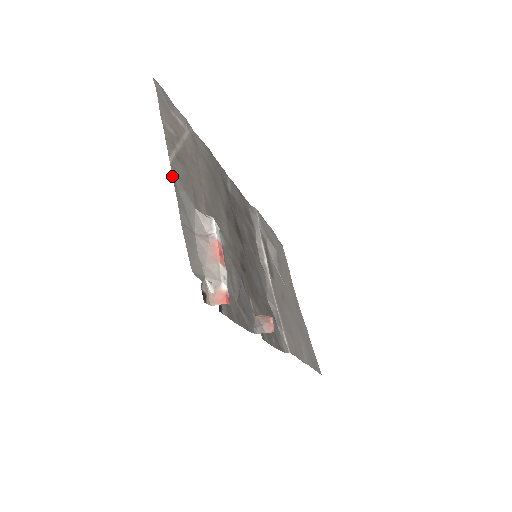
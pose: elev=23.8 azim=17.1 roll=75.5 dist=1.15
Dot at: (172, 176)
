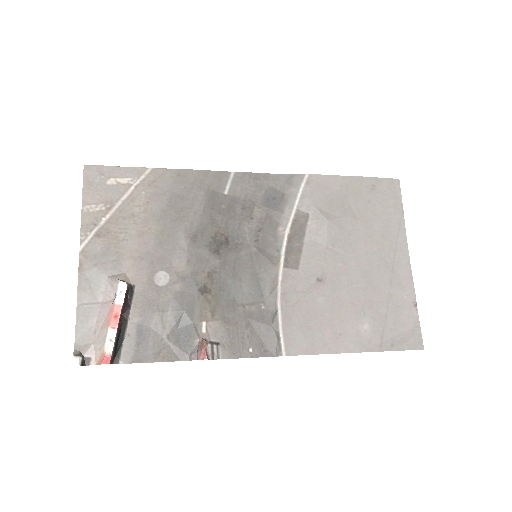
Dot at: (79, 263)
